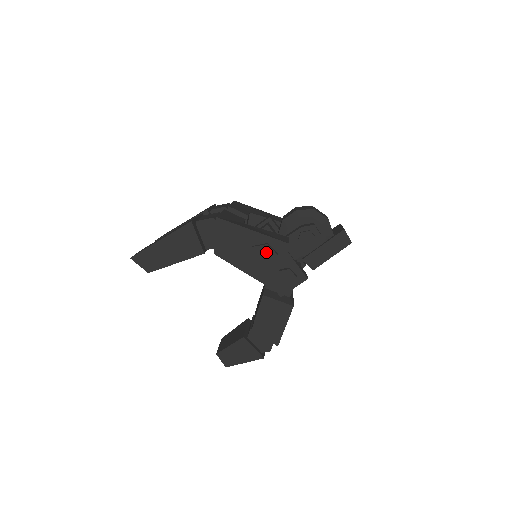
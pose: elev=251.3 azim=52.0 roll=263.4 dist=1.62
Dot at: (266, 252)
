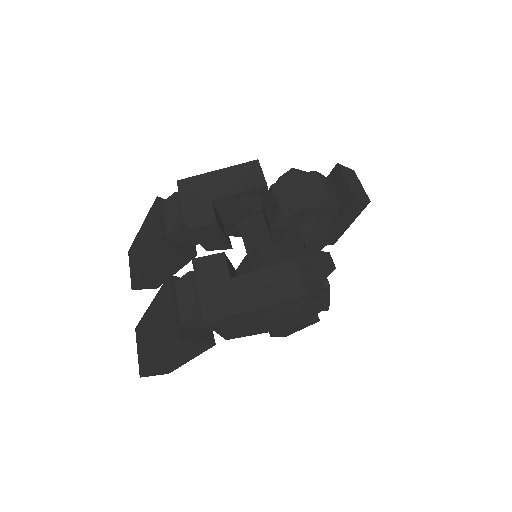
Dot at: (286, 317)
